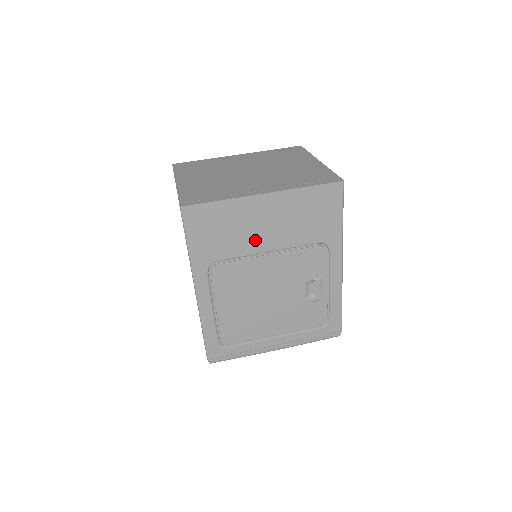
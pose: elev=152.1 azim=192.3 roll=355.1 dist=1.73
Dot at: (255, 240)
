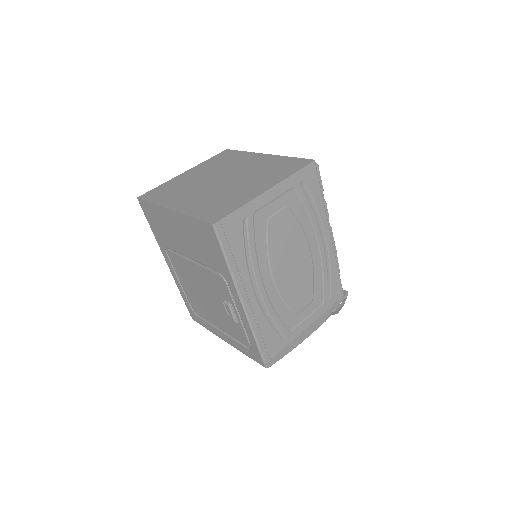
Dot at: (180, 244)
